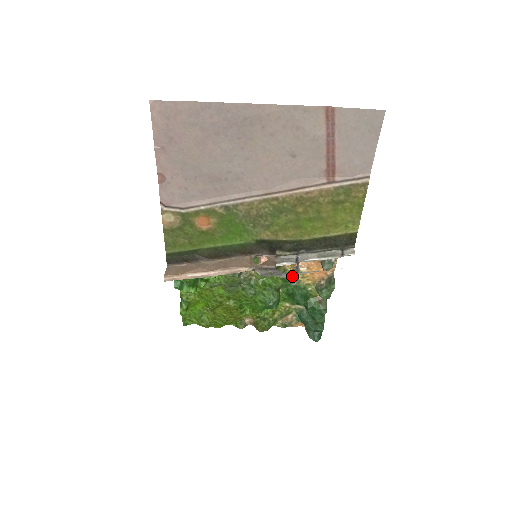
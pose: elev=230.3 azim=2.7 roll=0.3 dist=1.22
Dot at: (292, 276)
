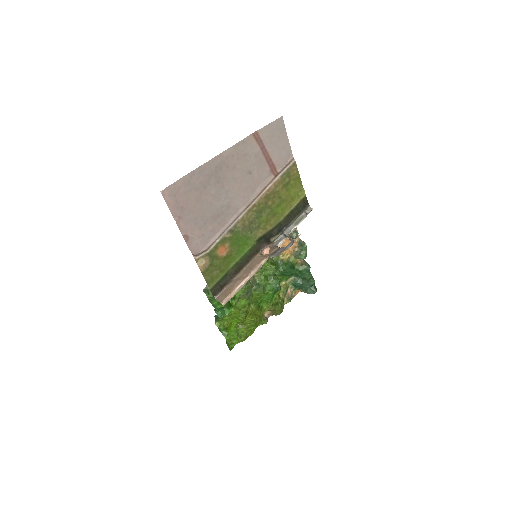
Dot at: (277, 259)
